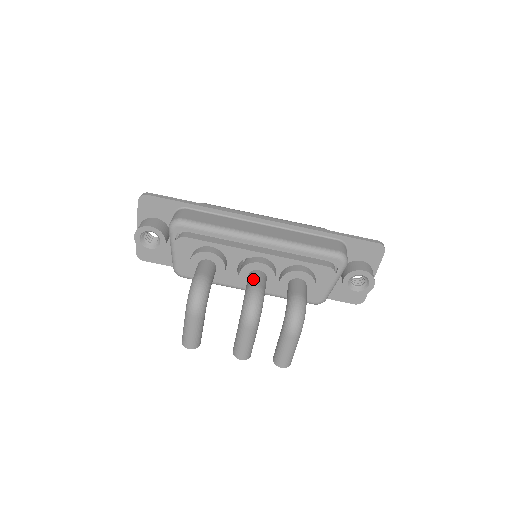
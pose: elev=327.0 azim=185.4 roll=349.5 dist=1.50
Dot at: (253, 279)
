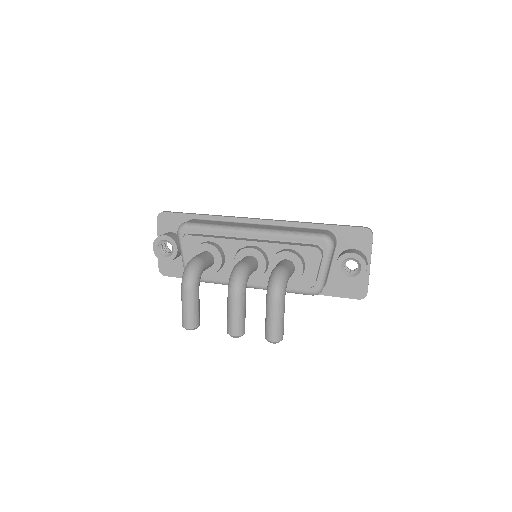
Dot at: (242, 259)
